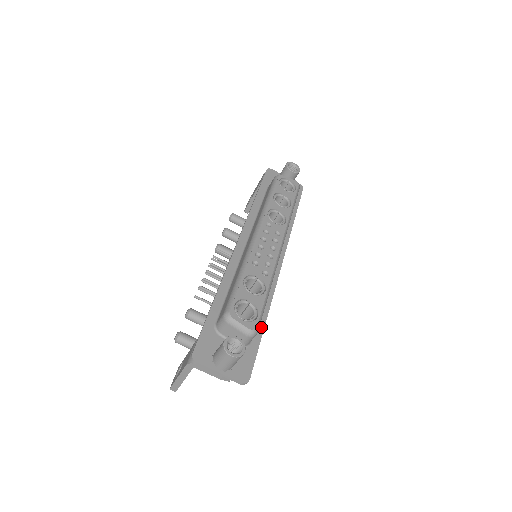
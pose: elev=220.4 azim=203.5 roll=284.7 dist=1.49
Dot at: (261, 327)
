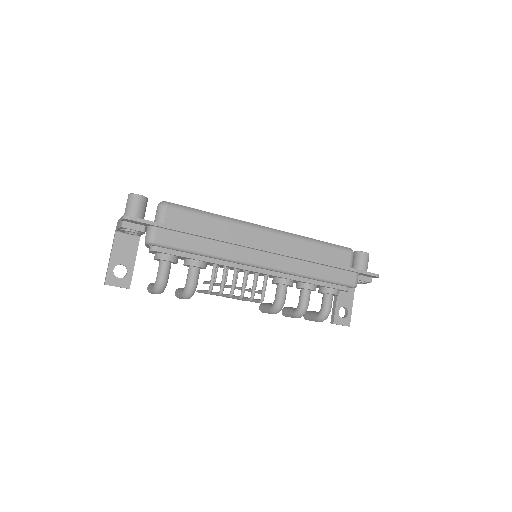
Dot at: (187, 230)
